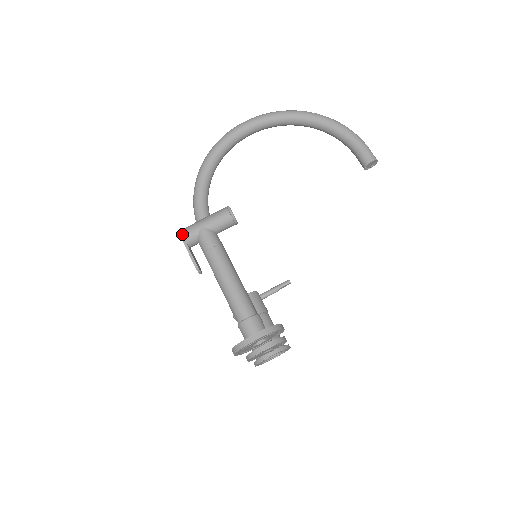
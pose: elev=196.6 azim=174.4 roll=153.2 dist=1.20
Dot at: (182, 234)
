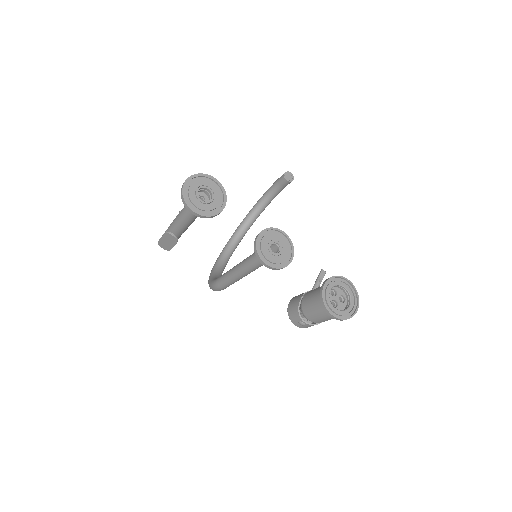
Dot at: (159, 240)
